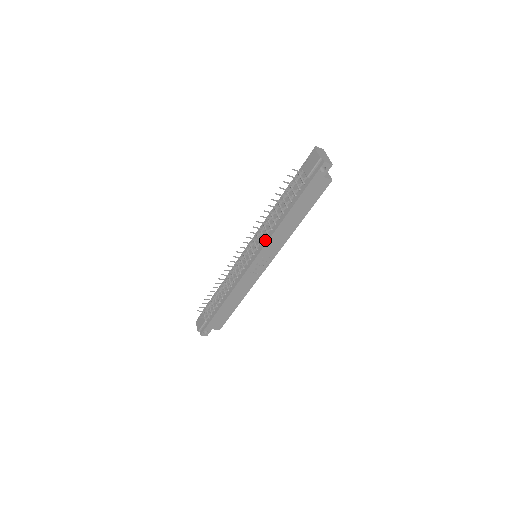
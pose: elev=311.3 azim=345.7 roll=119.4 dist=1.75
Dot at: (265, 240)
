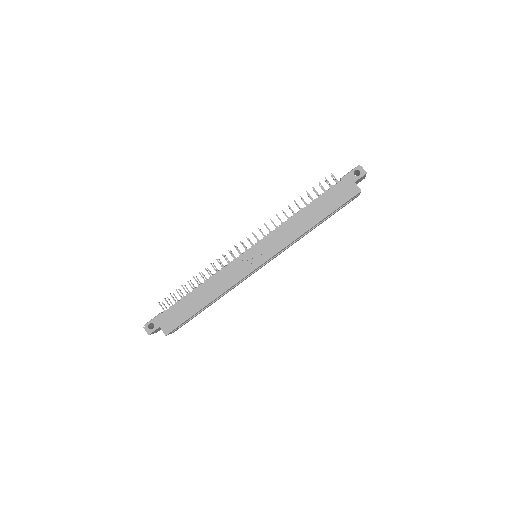
Dot at: (275, 230)
